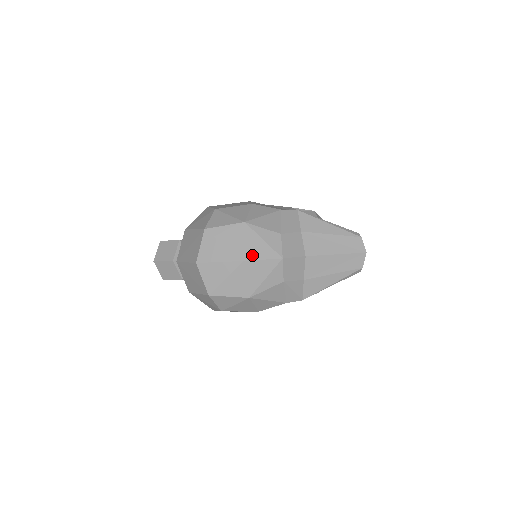
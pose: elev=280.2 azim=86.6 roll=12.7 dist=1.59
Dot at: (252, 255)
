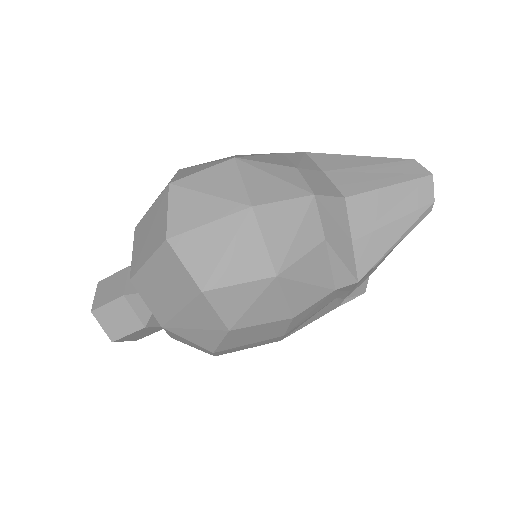
Dot at: (263, 197)
